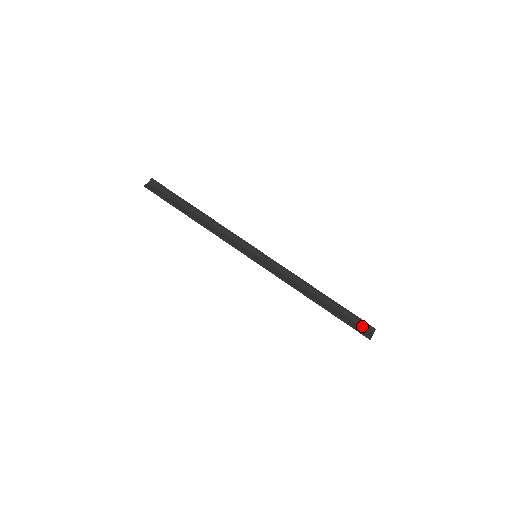
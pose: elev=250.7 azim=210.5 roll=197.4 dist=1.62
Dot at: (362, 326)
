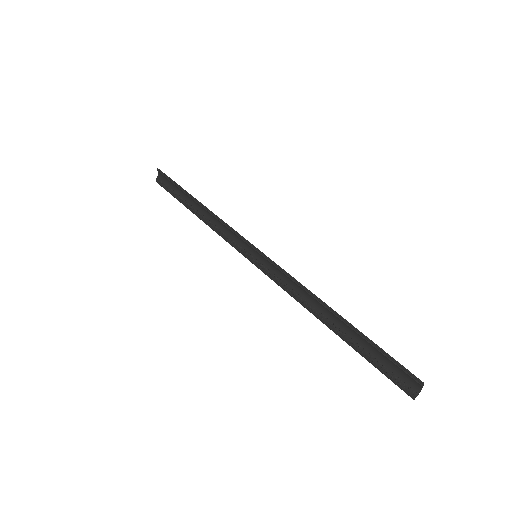
Dot at: (401, 373)
